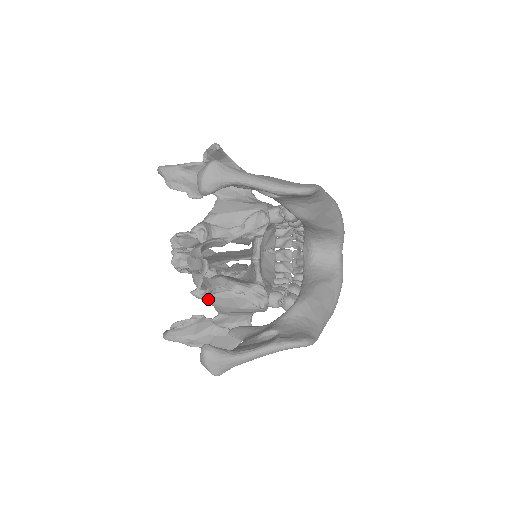
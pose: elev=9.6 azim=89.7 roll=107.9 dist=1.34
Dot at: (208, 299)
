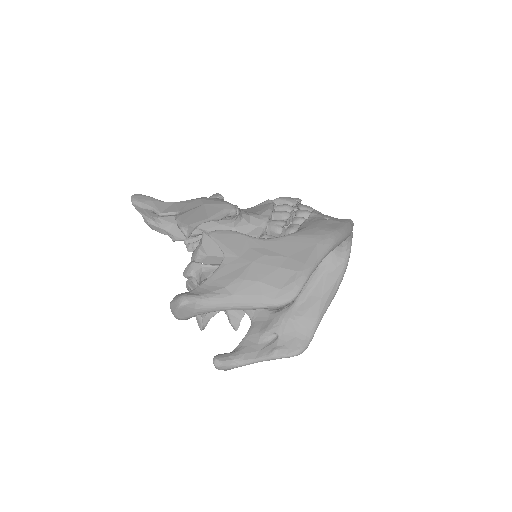
Dot at: occluded
